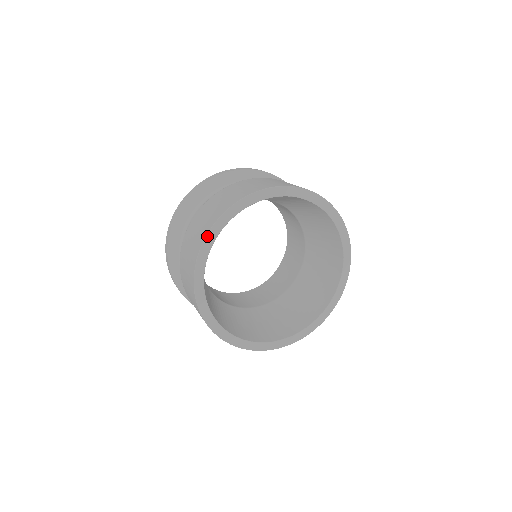
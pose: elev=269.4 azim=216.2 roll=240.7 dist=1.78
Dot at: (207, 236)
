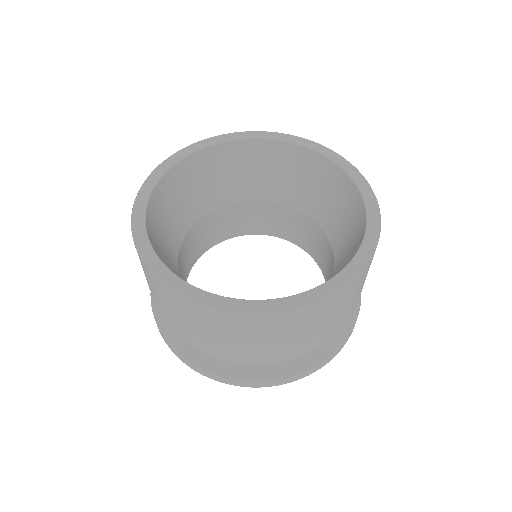
Dot at: (243, 132)
